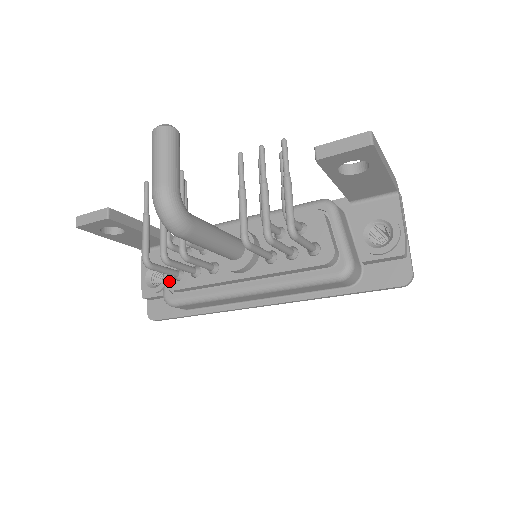
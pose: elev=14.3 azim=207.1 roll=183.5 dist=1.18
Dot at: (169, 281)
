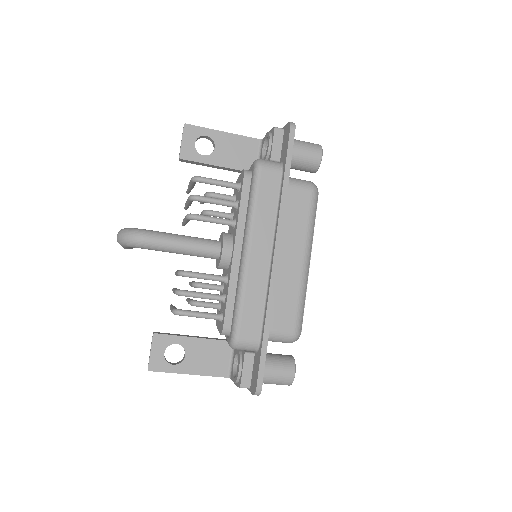
Dot at: (221, 329)
